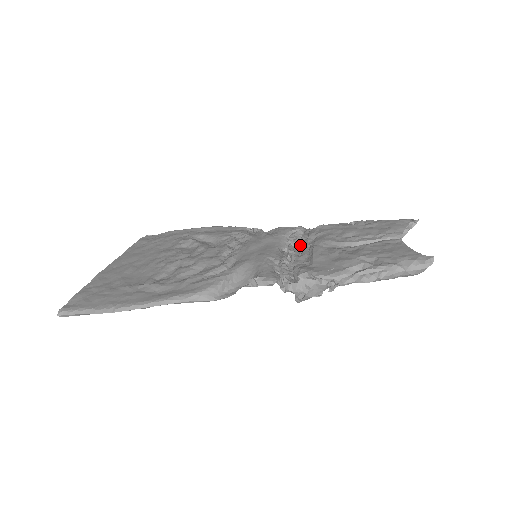
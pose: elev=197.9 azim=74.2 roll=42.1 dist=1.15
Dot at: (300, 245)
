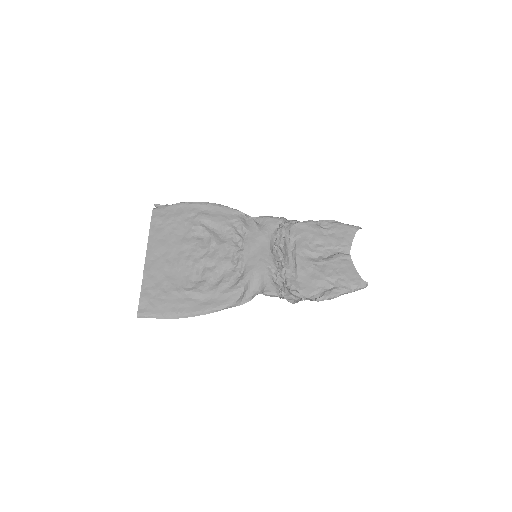
Dot at: (285, 248)
